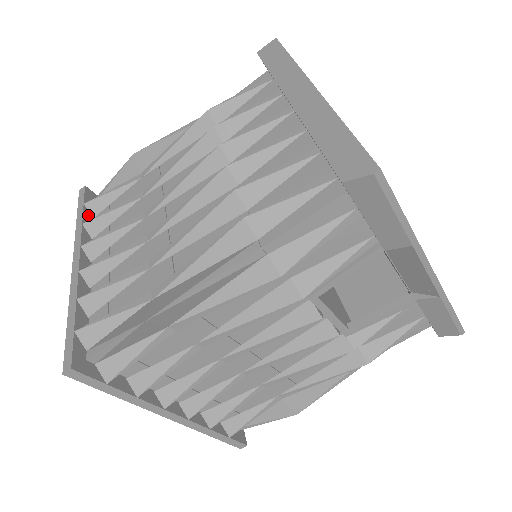
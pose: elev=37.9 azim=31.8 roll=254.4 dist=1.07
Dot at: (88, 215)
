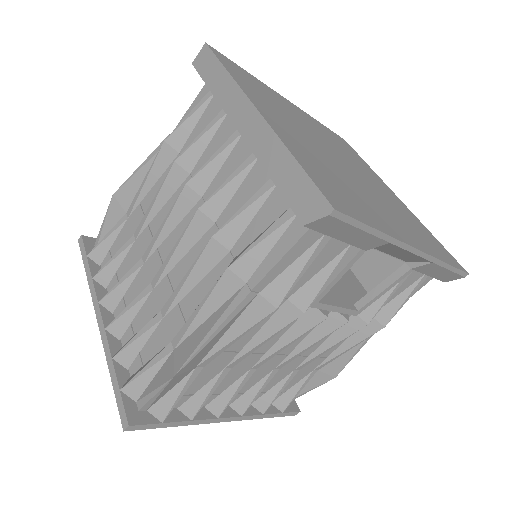
Dot at: (94, 265)
